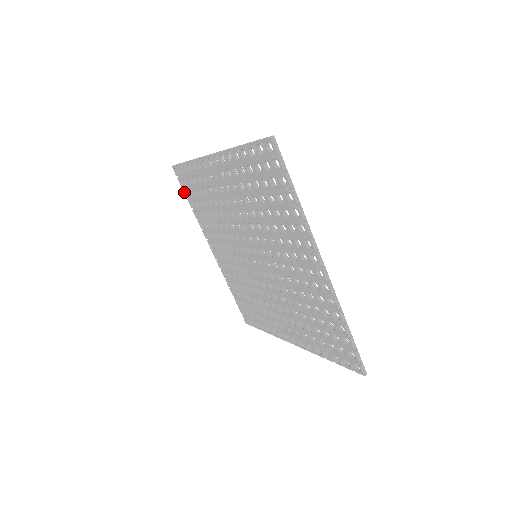
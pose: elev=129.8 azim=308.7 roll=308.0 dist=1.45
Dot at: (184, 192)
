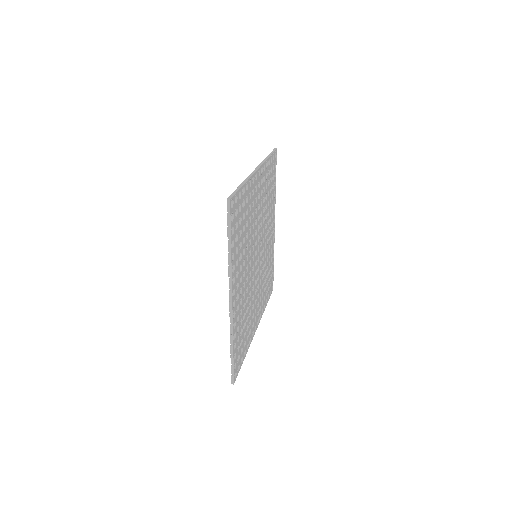
Dot at: occluded
